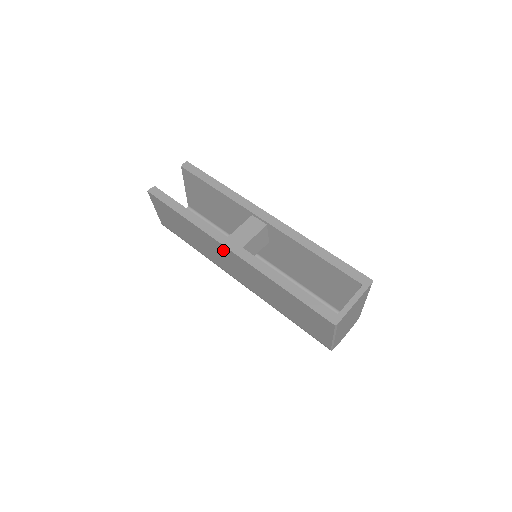
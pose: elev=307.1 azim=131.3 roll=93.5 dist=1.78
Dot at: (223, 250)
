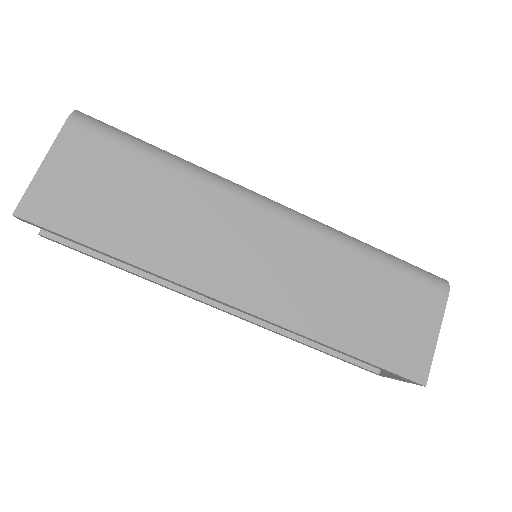
Dot at: occluded
